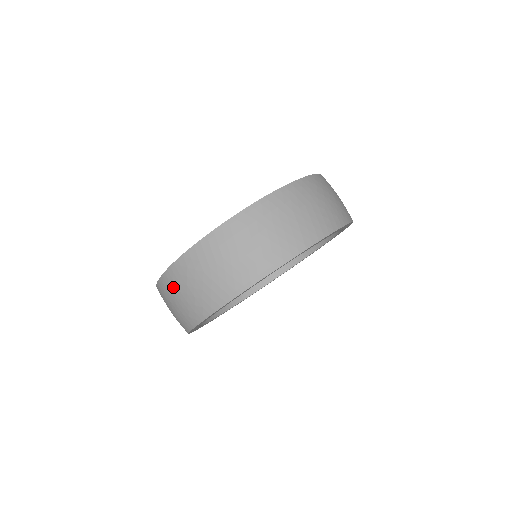
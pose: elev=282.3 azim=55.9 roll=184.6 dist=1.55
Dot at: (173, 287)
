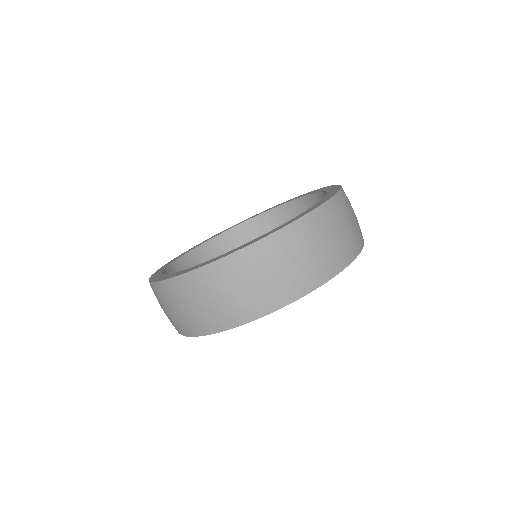
Dot at: (240, 272)
